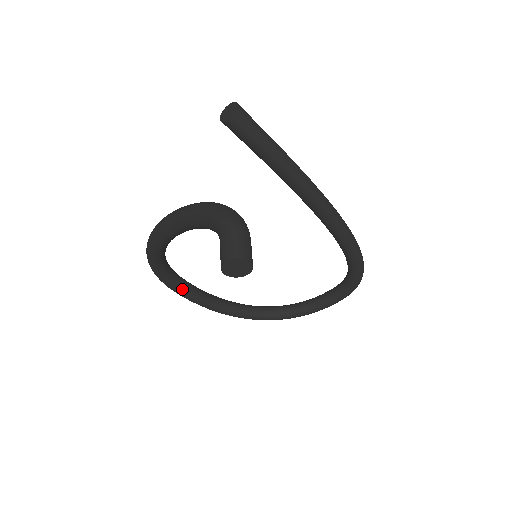
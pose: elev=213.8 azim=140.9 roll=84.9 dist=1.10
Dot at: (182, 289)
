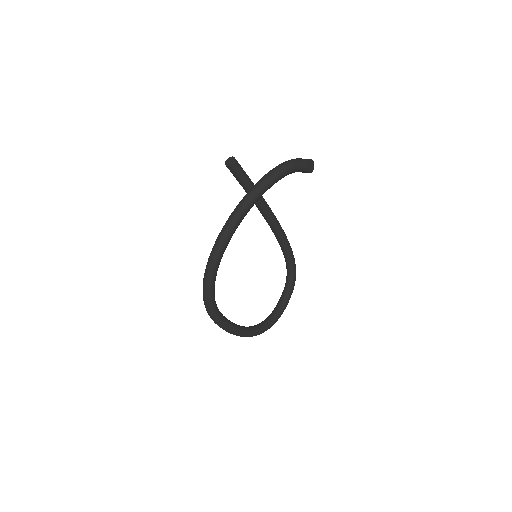
Dot at: (220, 313)
